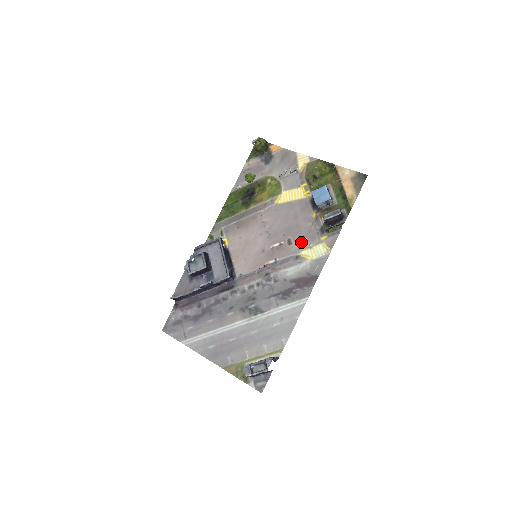
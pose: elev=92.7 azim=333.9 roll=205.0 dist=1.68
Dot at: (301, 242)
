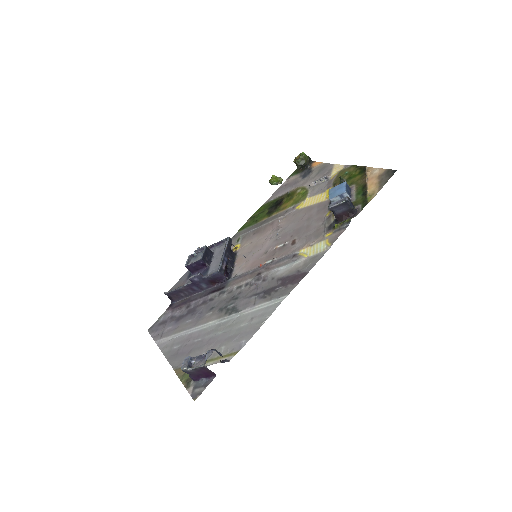
Dot at: (304, 241)
